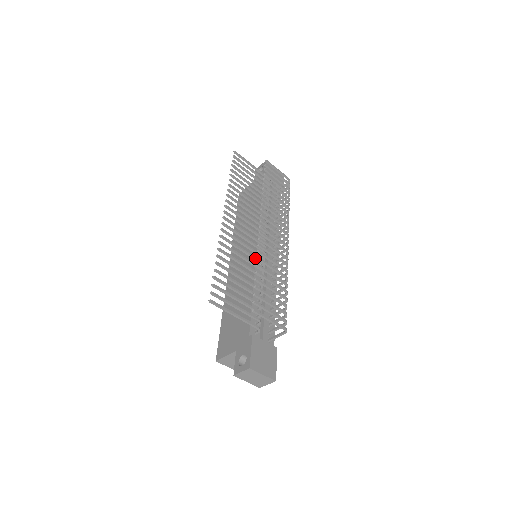
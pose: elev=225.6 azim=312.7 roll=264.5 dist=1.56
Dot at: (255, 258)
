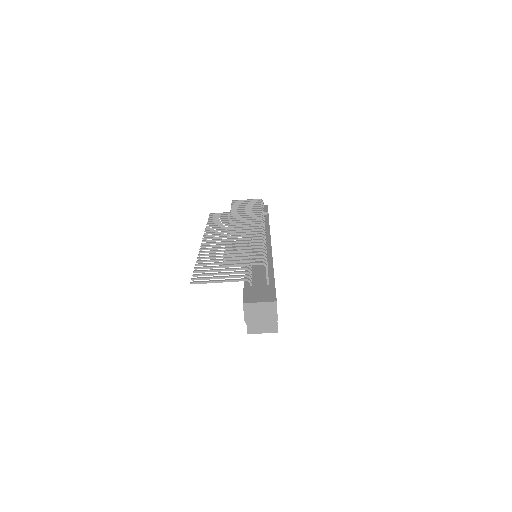
Dot at: (237, 249)
